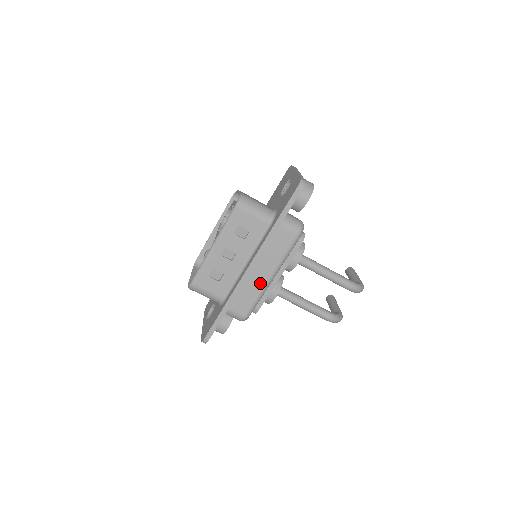
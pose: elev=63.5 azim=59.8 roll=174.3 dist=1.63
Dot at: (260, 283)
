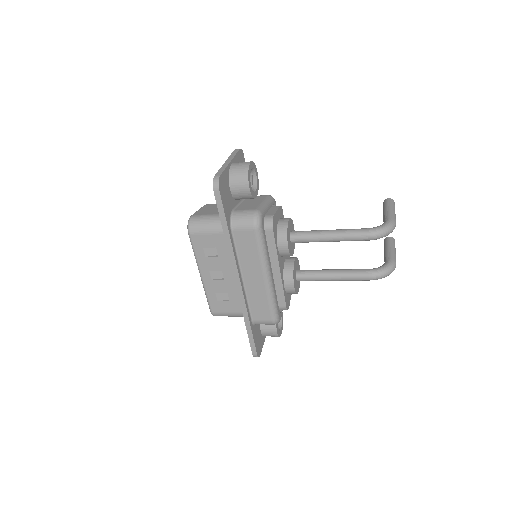
Dot at: (260, 287)
